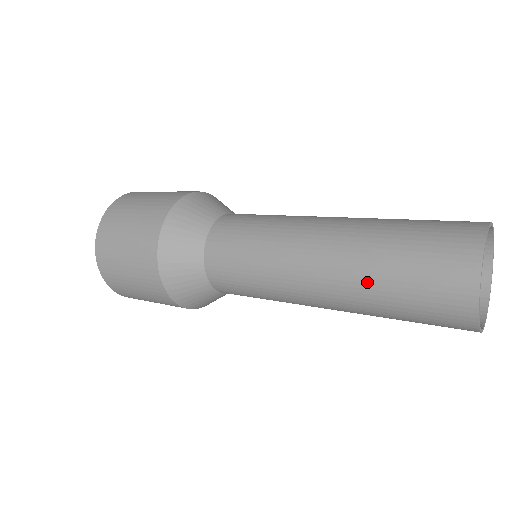
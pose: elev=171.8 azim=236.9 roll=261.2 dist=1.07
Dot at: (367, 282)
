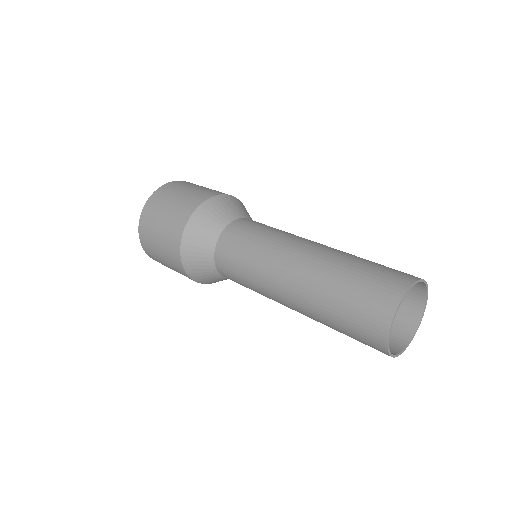
Dot at: occluded
